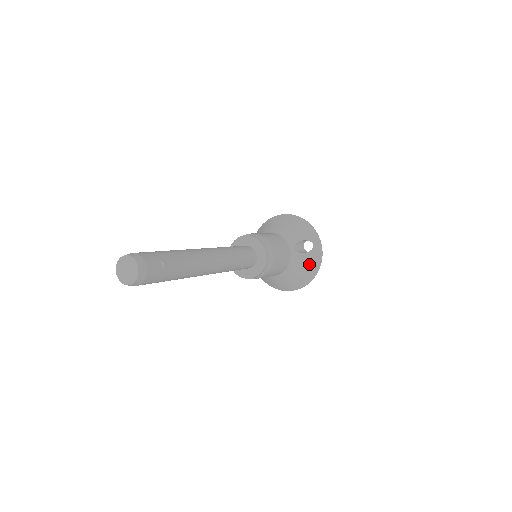
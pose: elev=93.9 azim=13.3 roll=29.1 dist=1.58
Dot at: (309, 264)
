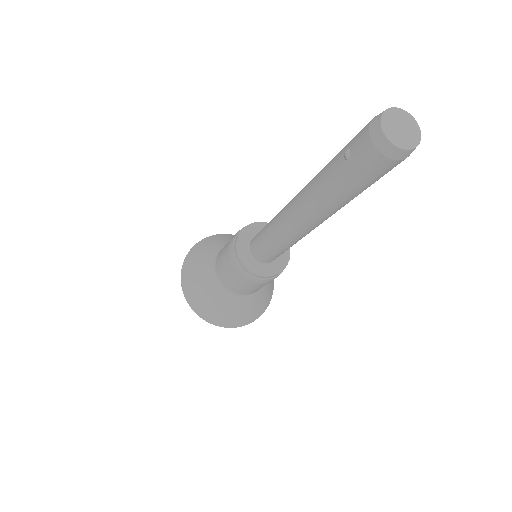
Dot at: (266, 297)
